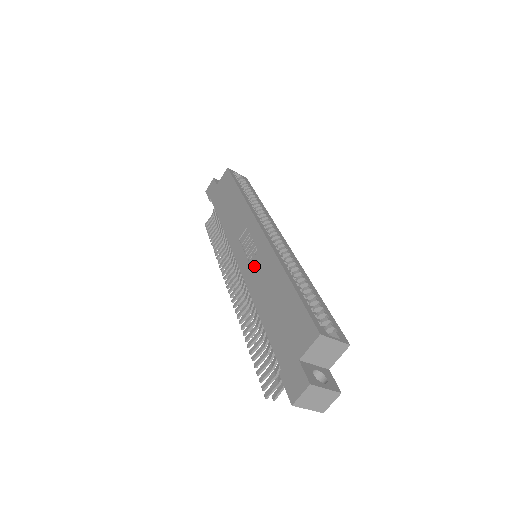
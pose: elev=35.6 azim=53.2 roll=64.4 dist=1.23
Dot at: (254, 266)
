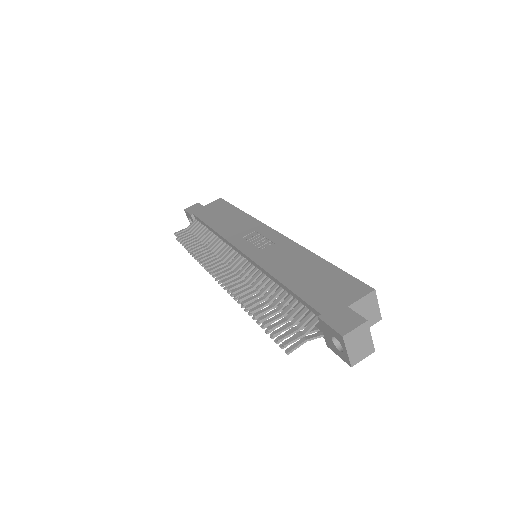
Dot at: (269, 252)
